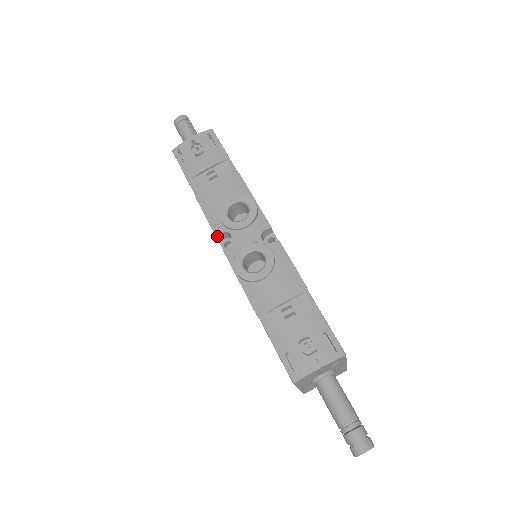
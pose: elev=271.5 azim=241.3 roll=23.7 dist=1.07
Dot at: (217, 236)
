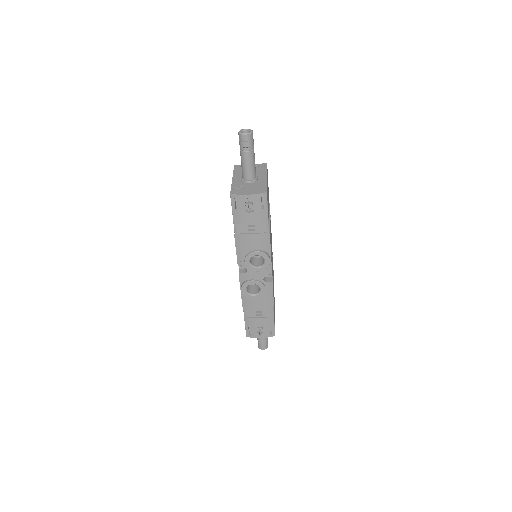
Dot at: occluded
